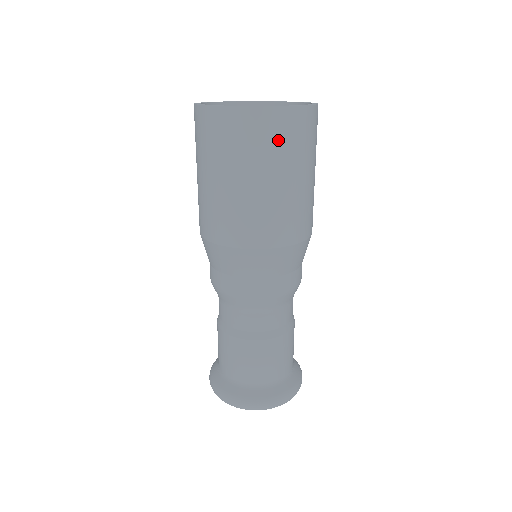
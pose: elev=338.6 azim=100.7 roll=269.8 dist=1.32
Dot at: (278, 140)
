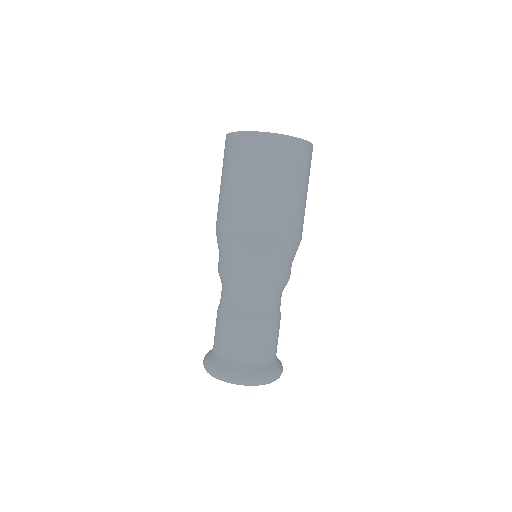
Dot at: (283, 158)
